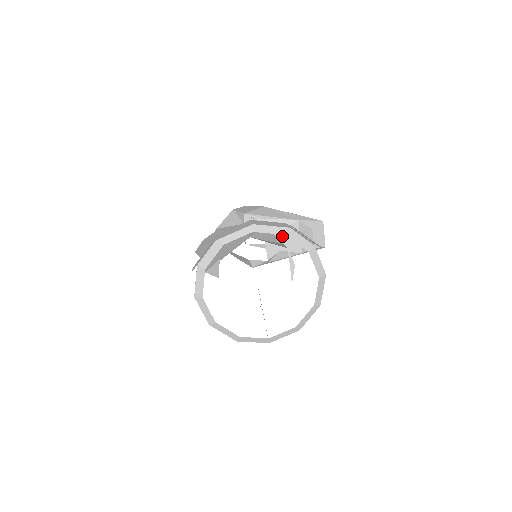
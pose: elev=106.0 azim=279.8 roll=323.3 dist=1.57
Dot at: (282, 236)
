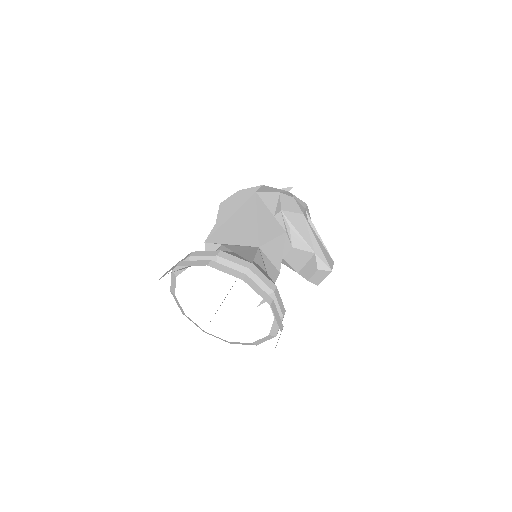
Dot at: (293, 252)
